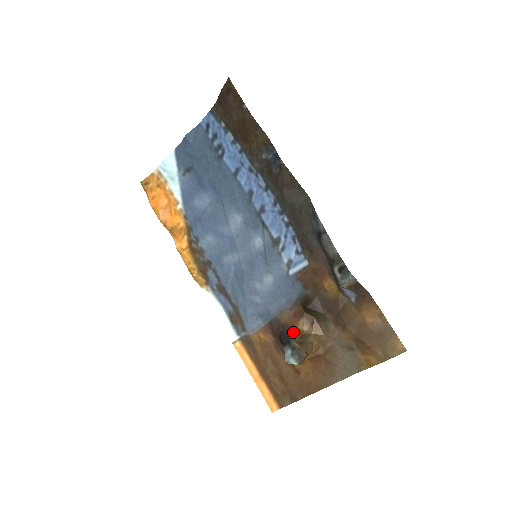
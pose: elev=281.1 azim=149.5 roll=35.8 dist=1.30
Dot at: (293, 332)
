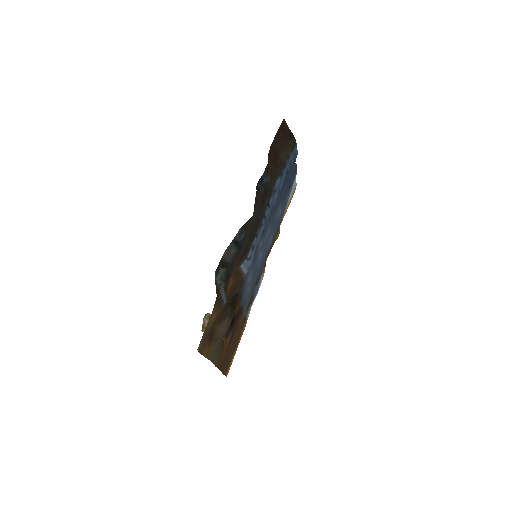
Dot at: occluded
